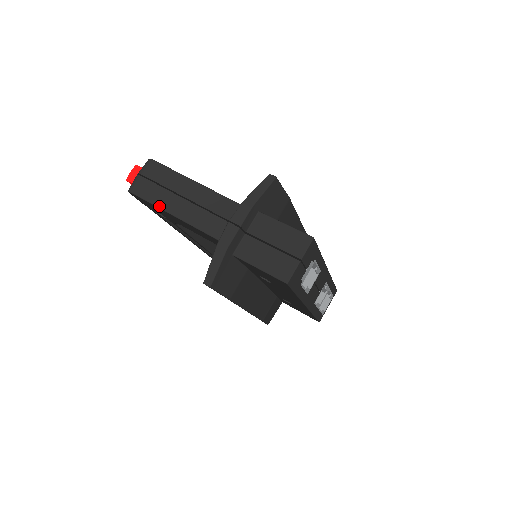
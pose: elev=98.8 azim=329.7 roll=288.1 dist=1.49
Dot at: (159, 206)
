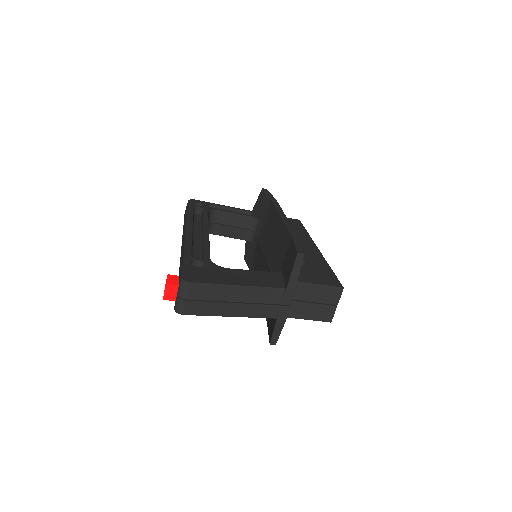
Dot at: (215, 315)
